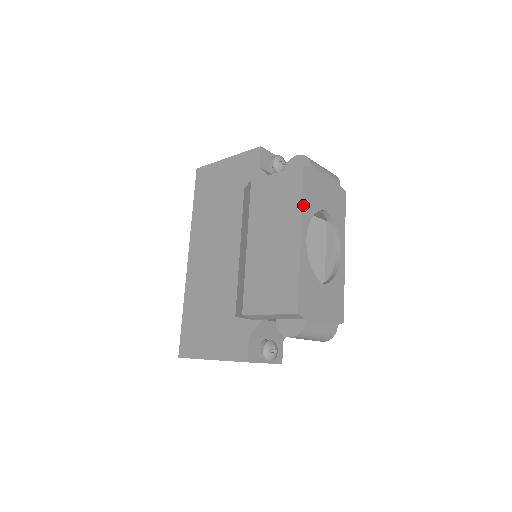
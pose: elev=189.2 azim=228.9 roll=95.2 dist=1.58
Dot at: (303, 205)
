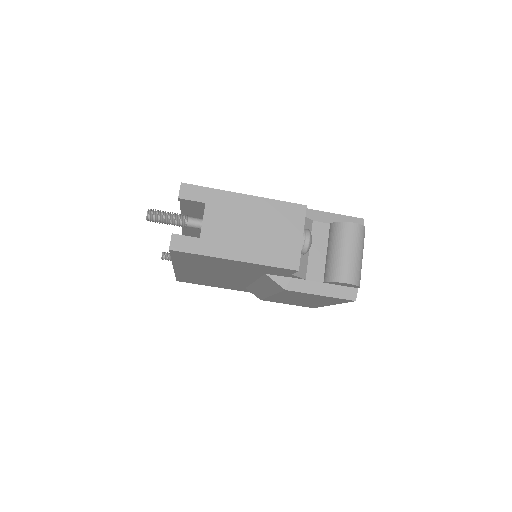
Dot at: occluded
